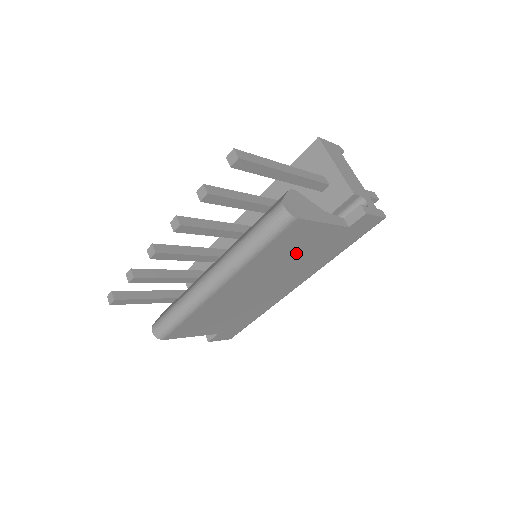
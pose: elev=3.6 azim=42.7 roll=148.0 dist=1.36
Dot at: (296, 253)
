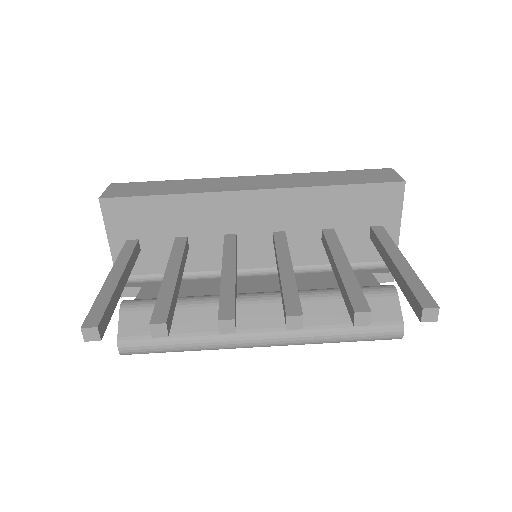
Dot at: occluded
